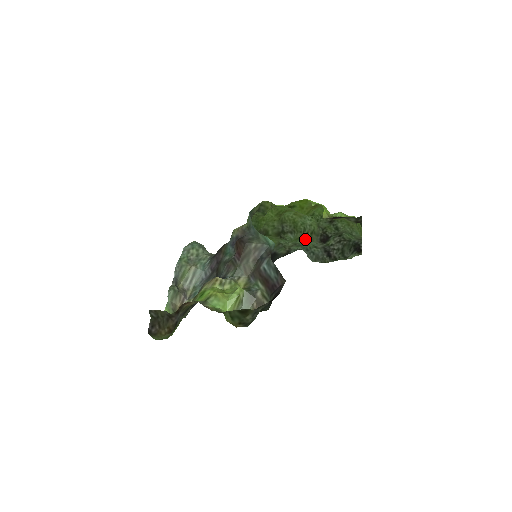
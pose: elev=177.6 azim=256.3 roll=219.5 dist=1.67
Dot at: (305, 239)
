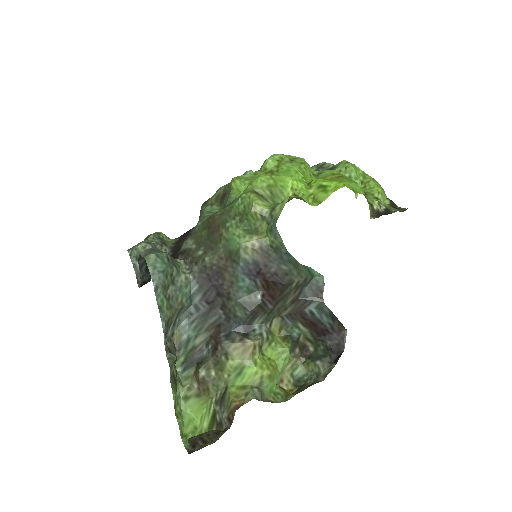
Dot at: occluded
